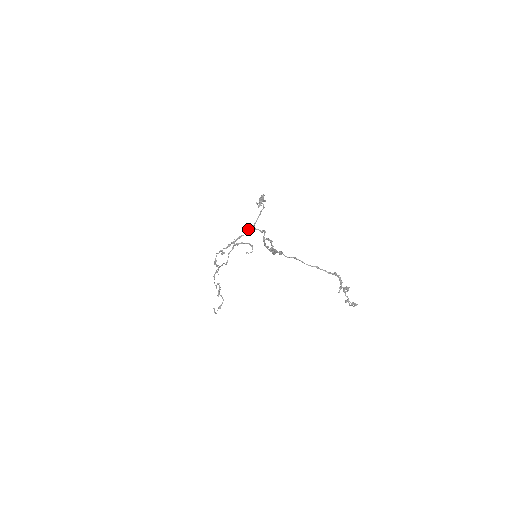
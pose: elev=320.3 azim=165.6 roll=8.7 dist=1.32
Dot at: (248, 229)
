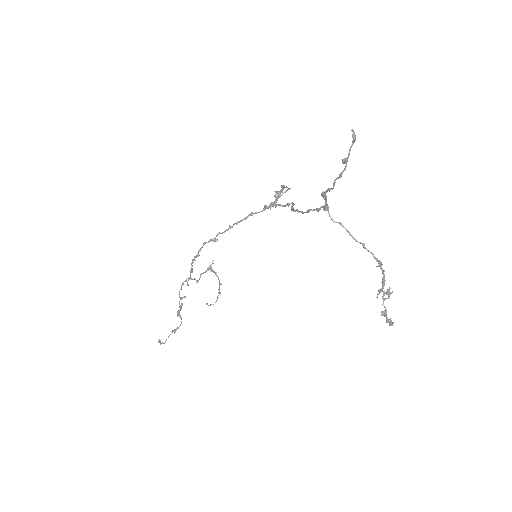
Dot at: (266, 205)
